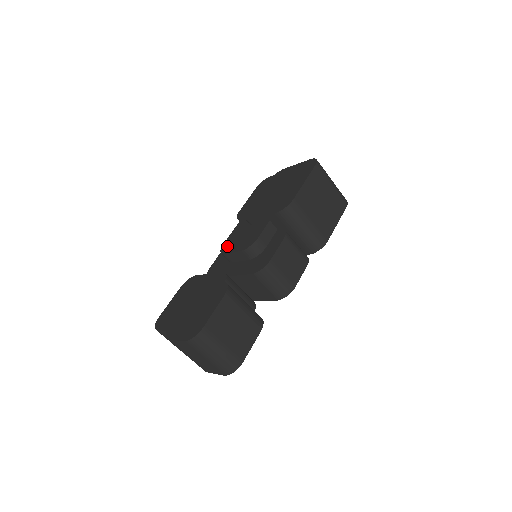
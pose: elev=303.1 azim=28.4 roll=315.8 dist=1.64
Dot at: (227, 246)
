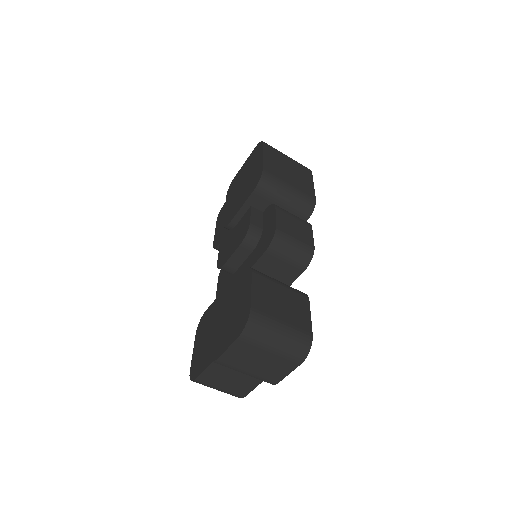
Dot at: (222, 259)
